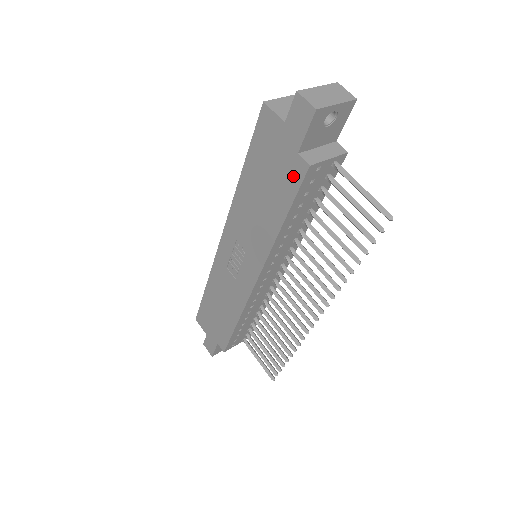
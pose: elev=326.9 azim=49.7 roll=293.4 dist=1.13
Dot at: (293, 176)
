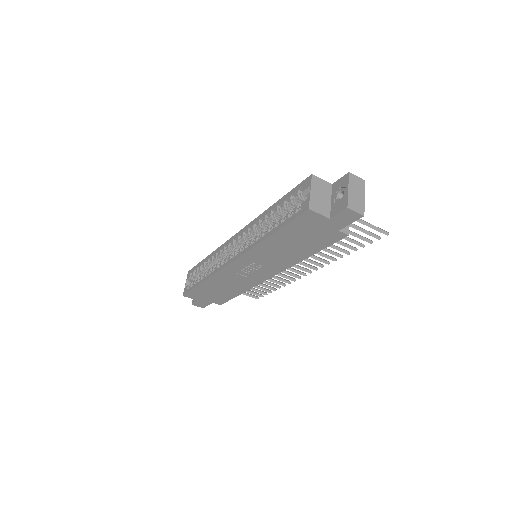
Dot at: (331, 239)
